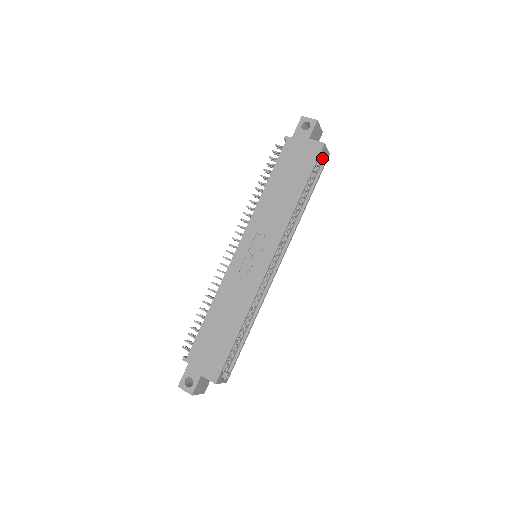
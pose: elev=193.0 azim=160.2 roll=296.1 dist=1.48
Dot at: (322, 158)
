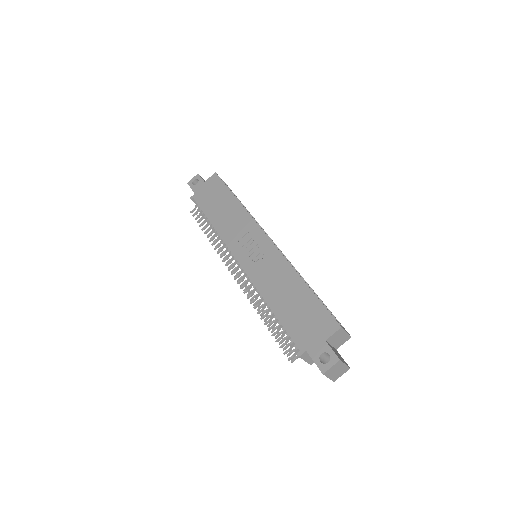
Dot at: occluded
